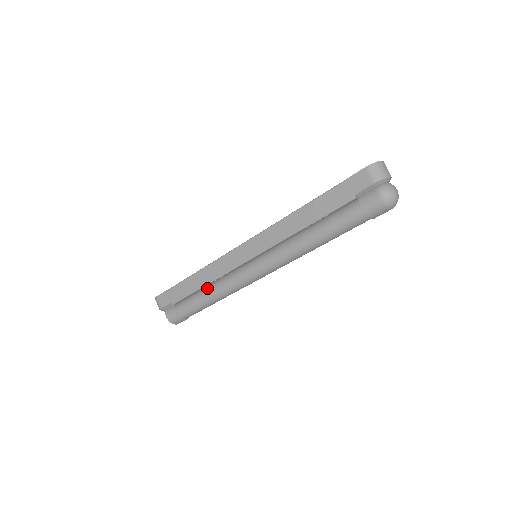
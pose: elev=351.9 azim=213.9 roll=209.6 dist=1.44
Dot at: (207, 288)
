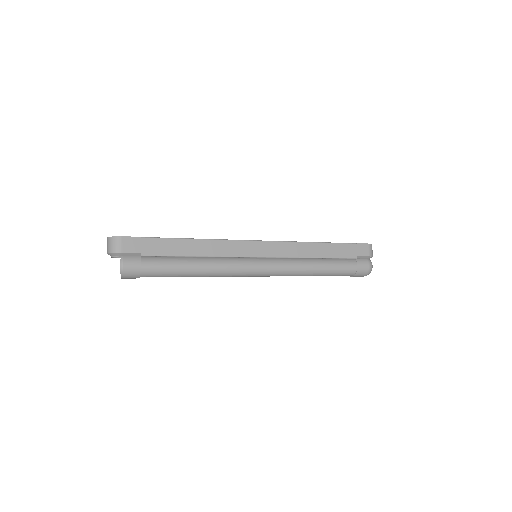
Dot at: (197, 259)
